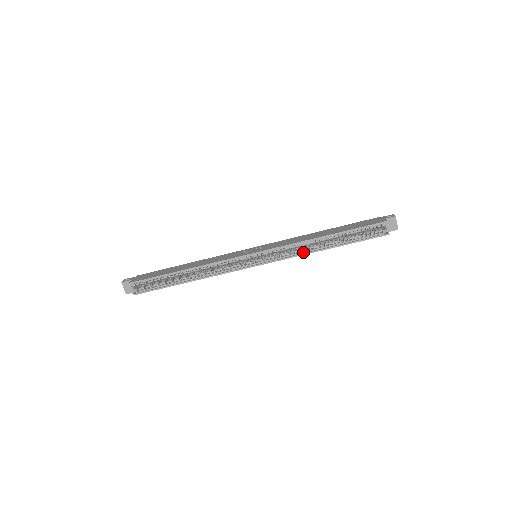
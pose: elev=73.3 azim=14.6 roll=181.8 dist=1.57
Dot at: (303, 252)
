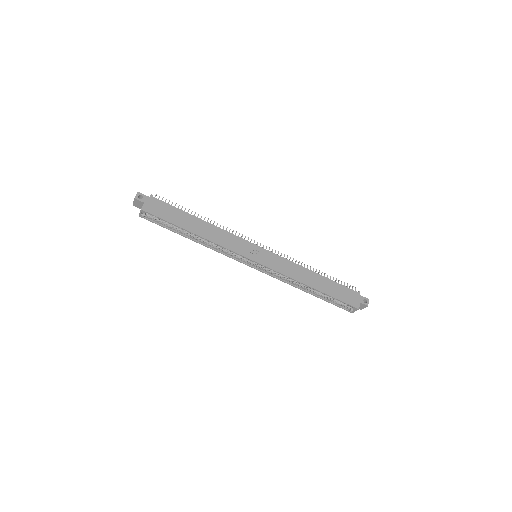
Dot at: (290, 282)
